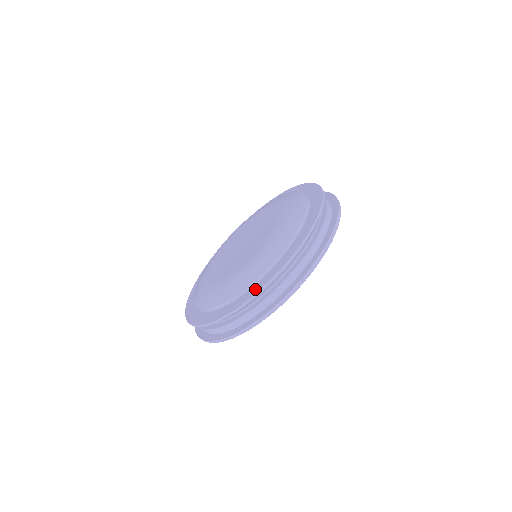
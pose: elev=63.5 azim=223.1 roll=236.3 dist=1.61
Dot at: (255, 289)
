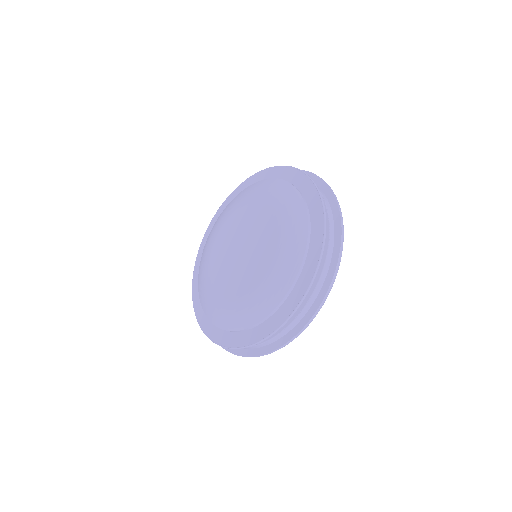
Dot at: (262, 332)
